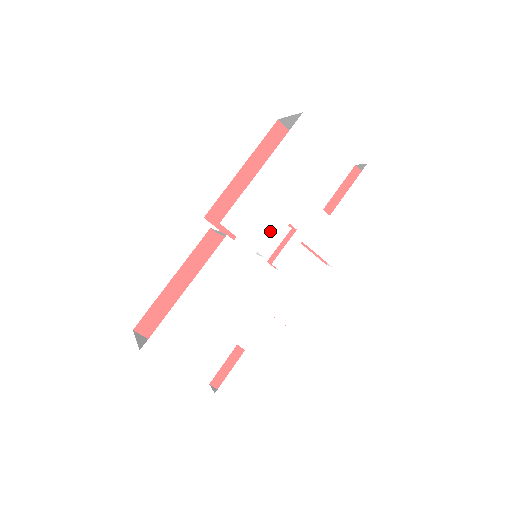
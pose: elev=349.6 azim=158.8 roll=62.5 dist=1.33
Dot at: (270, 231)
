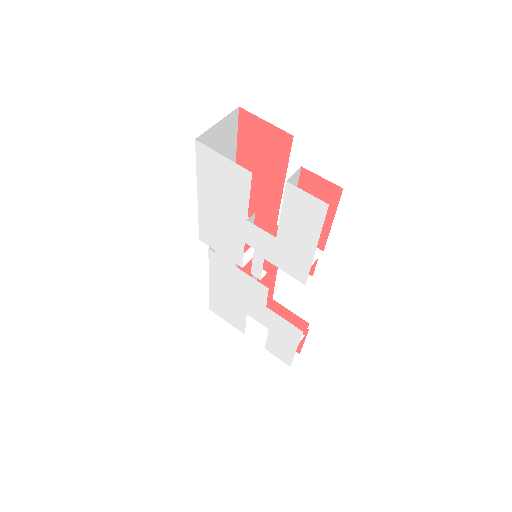
Dot at: (234, 248)
